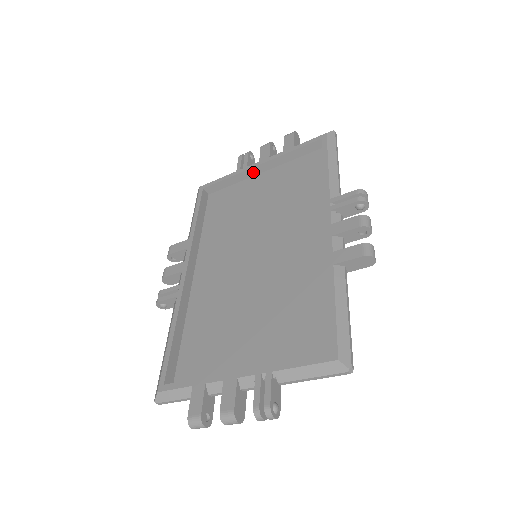
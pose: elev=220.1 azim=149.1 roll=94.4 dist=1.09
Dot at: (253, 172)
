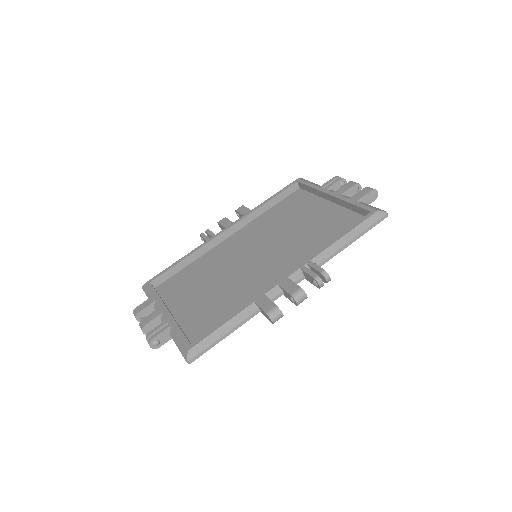
Dot at: (327, 196)
